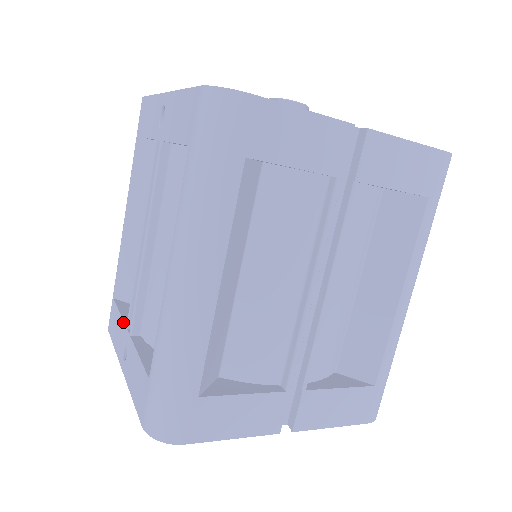
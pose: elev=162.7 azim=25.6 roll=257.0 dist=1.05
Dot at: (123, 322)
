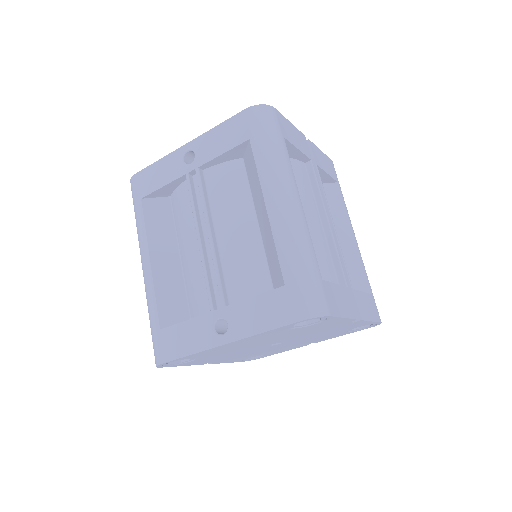
Dot at: (201, 316)
